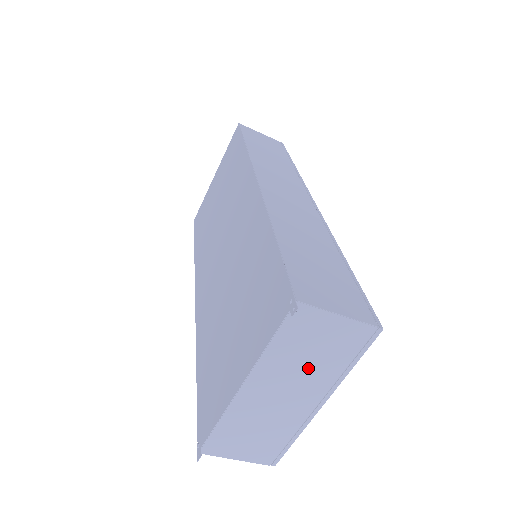
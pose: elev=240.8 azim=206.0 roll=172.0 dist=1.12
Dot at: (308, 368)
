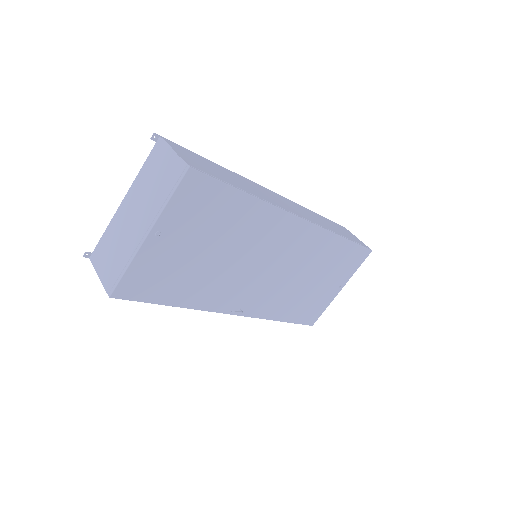
Dot at: (150, 194)
